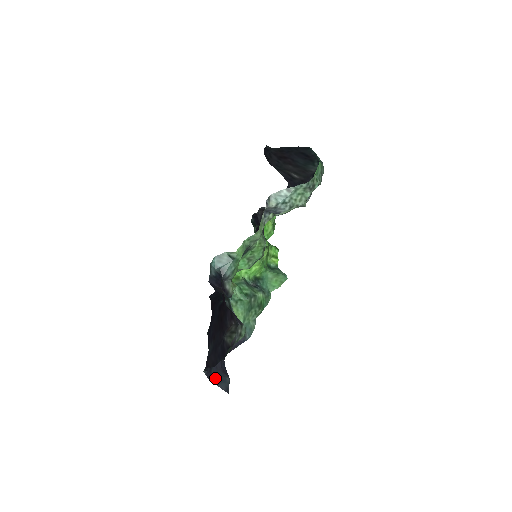
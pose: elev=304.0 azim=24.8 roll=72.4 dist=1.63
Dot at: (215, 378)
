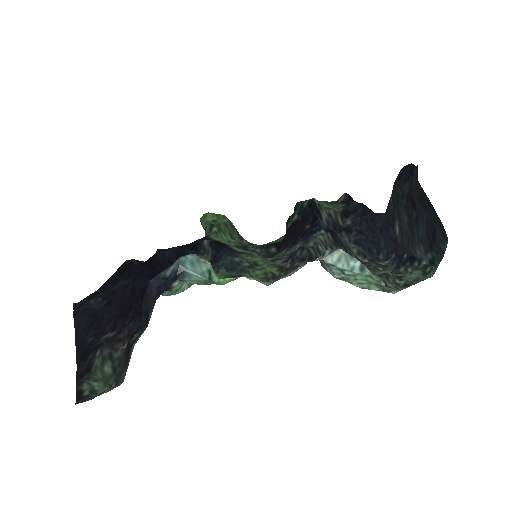
Dot at: occluded
